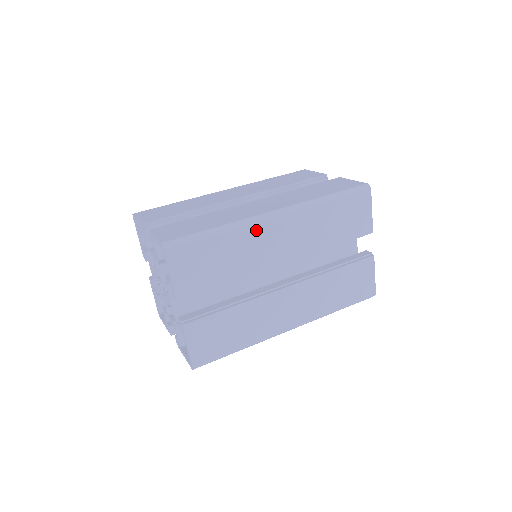
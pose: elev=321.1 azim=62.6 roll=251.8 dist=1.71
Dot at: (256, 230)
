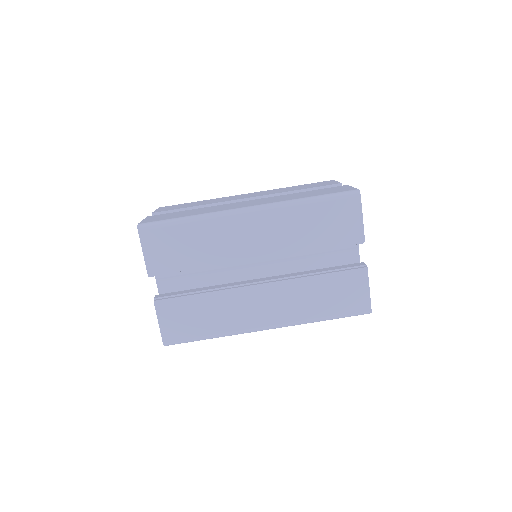
Dot at: occluded
